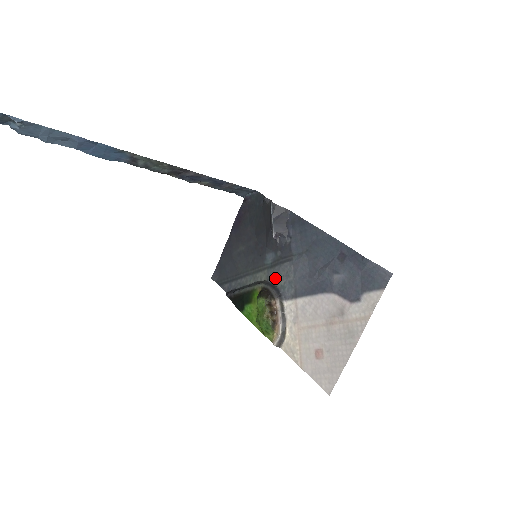
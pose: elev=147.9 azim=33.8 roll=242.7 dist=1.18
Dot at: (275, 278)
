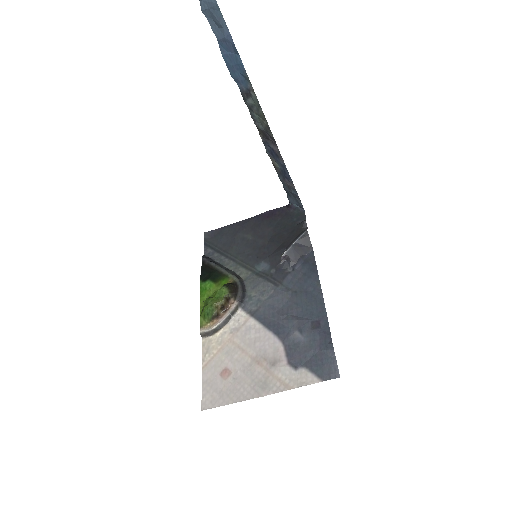
Dot at: (251, 285)
